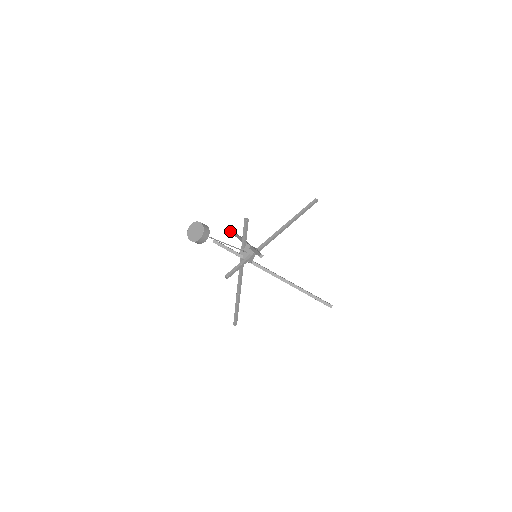
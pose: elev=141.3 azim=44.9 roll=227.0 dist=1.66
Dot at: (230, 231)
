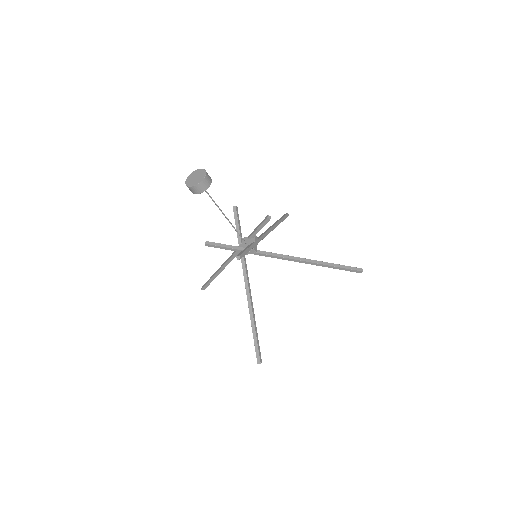
Dot at: (280, 218)
